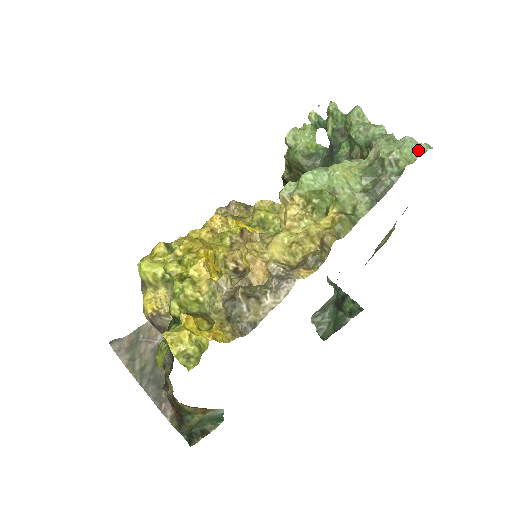
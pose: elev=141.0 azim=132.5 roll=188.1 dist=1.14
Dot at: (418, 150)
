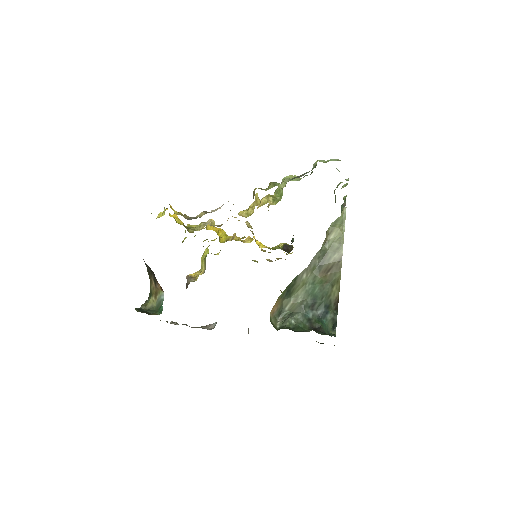
Dot at: (336, 160)
